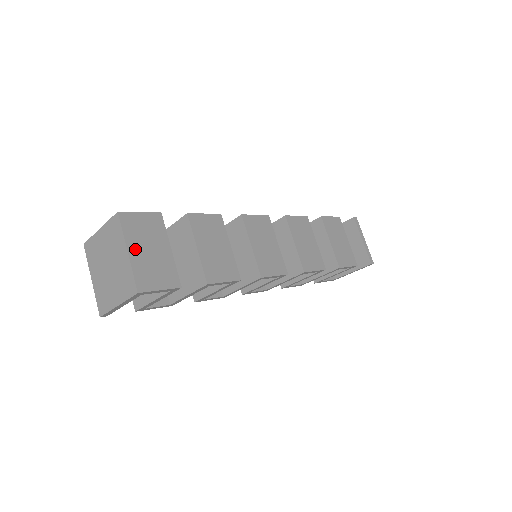
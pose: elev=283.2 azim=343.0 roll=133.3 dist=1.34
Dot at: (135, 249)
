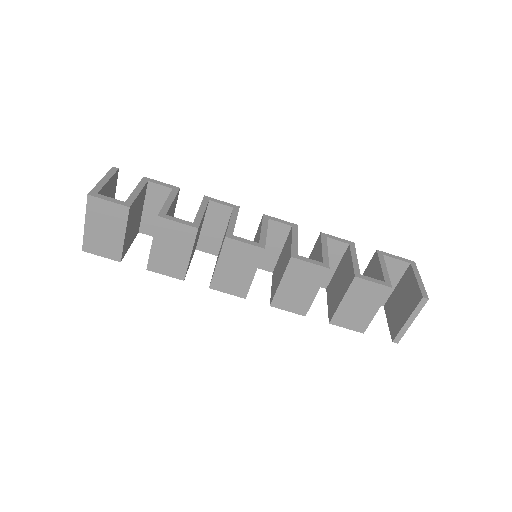
Dot at: (92, 224)
